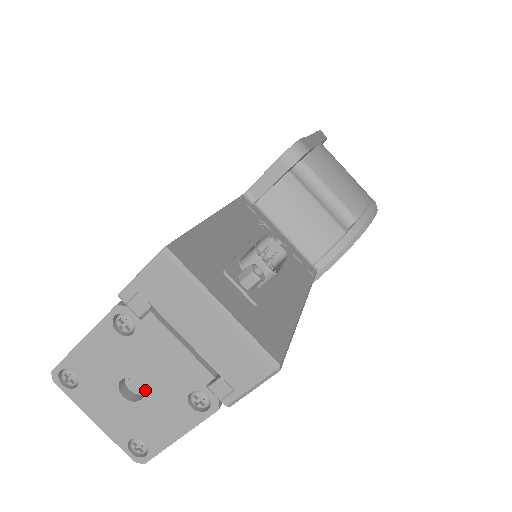
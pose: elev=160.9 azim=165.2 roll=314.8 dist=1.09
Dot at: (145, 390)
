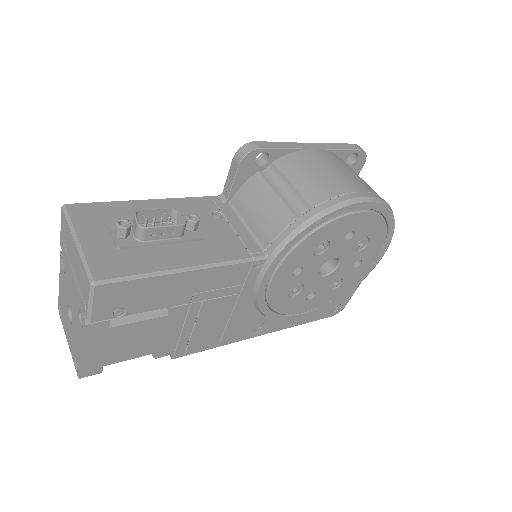
Dot at: (72, 314)
